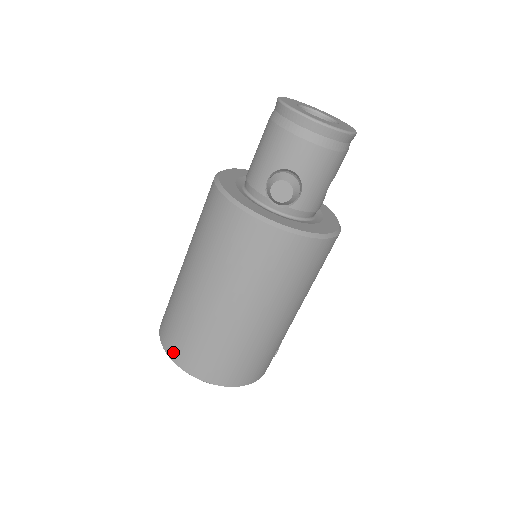
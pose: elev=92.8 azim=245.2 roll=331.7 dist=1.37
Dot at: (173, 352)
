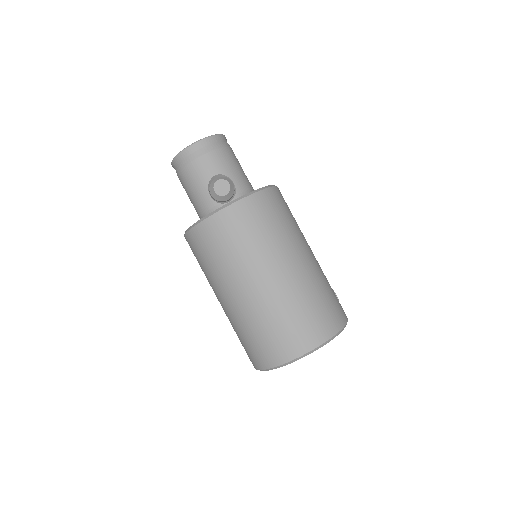
Dot at: (279, 357)
